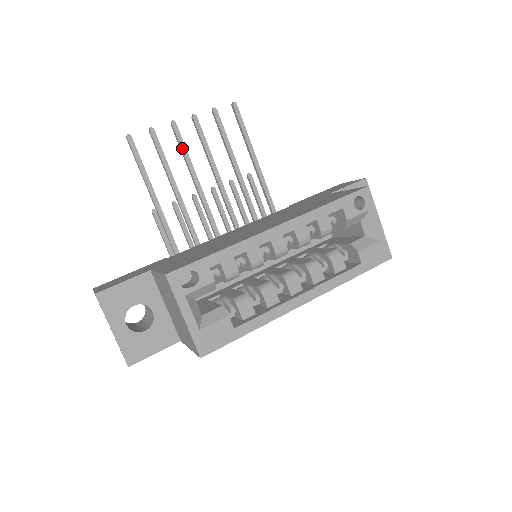
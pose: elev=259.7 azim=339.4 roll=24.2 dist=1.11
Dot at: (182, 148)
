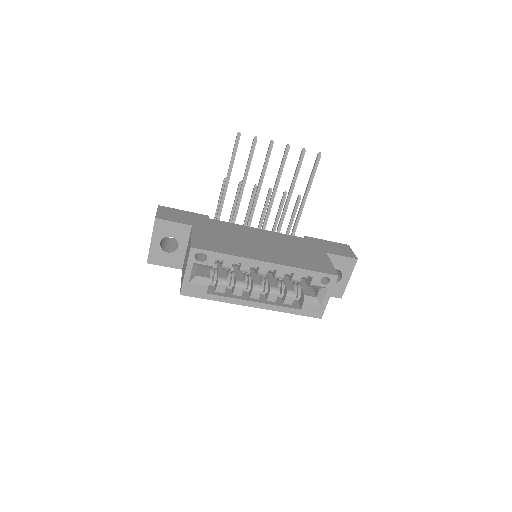
Dot at: (266, 160)
